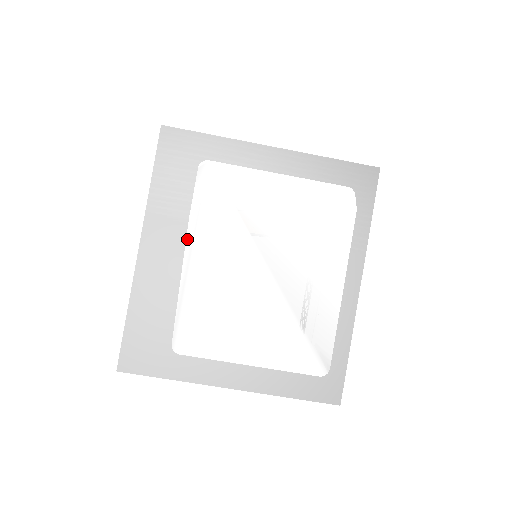
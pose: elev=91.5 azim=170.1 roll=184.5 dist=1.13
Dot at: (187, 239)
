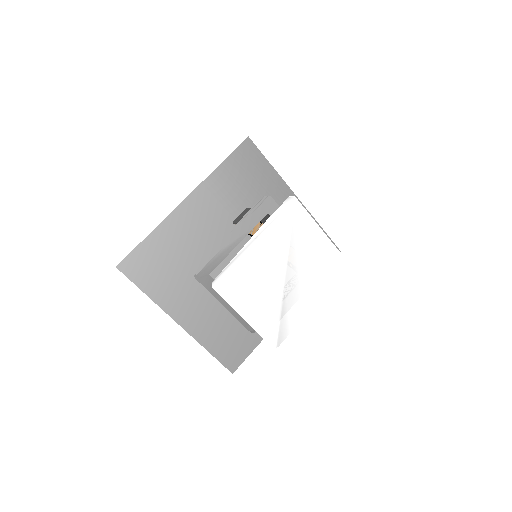
Dot at: (259, 230)
